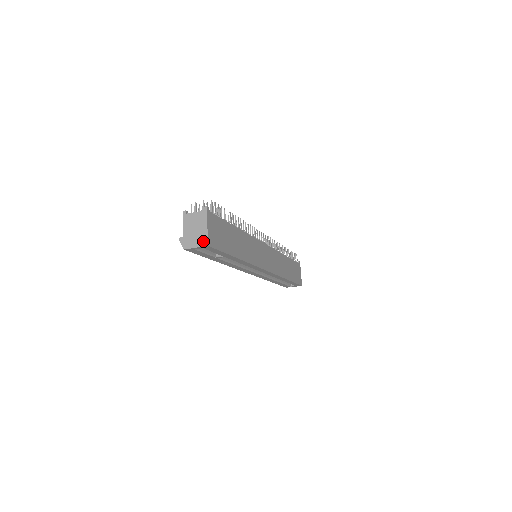
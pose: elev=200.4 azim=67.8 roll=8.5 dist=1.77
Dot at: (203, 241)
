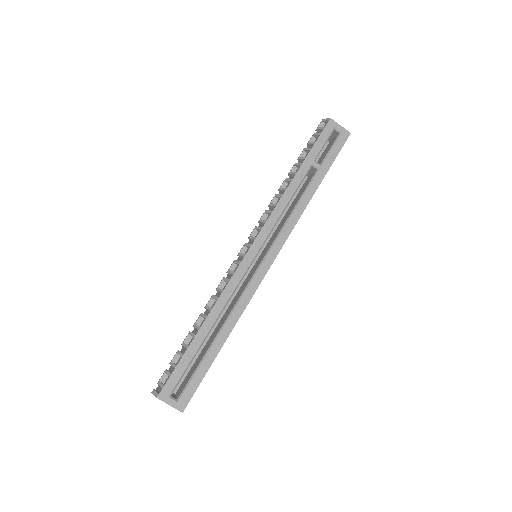
Dot at: (345, 132)
